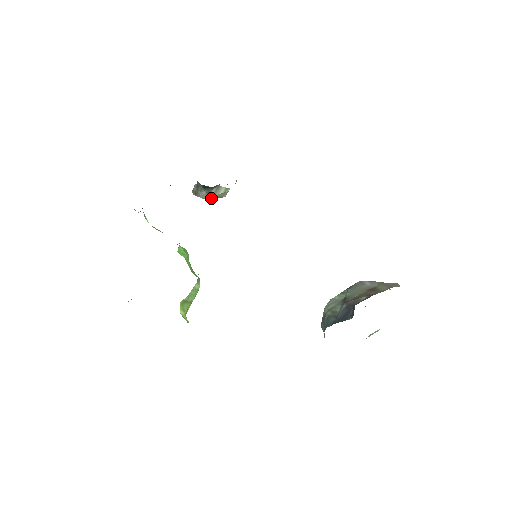
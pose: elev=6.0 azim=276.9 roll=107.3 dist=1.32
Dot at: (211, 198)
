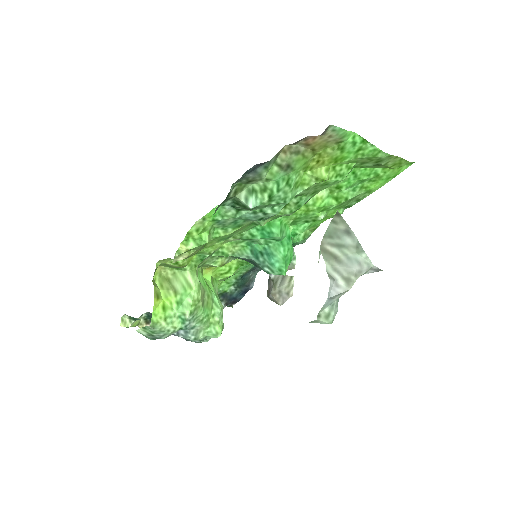
Dot at: (281, 298)
